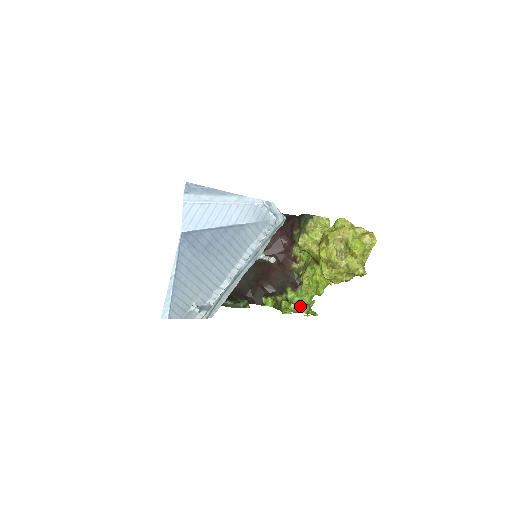
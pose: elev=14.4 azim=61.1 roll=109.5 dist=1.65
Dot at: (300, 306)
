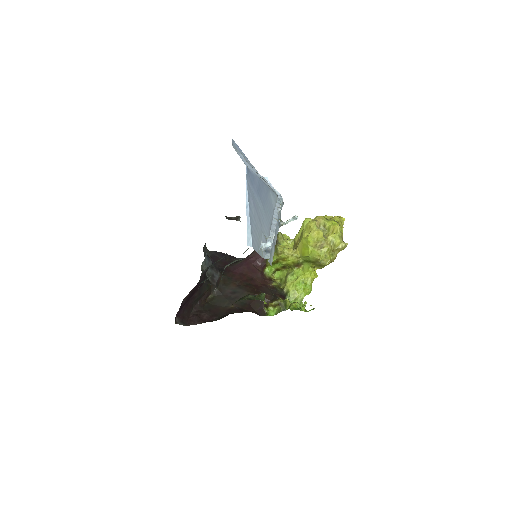
Dot at: occluded
